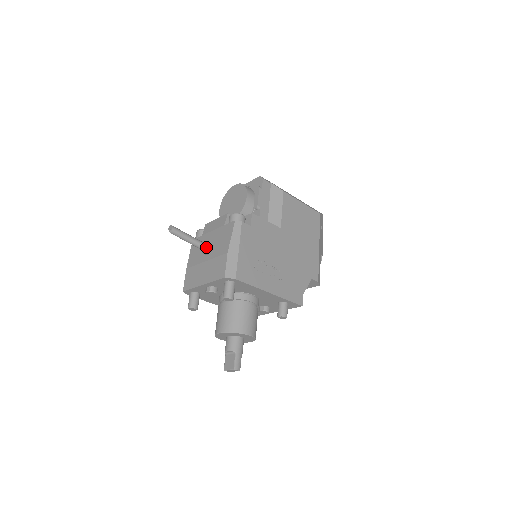
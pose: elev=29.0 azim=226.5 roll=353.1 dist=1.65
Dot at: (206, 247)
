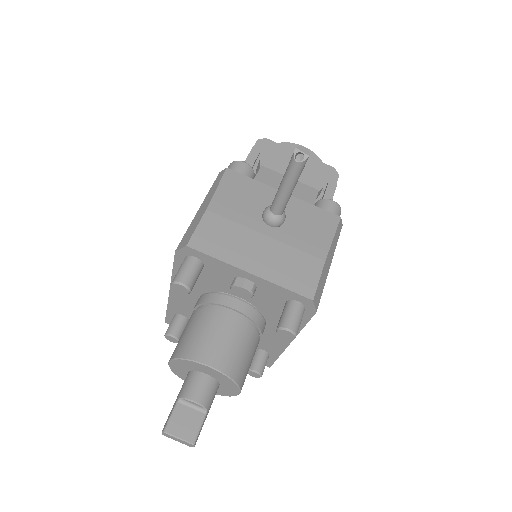
Dot at: (283, 216)
